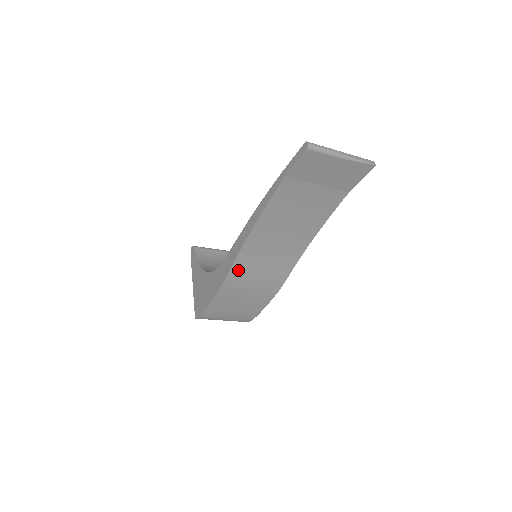
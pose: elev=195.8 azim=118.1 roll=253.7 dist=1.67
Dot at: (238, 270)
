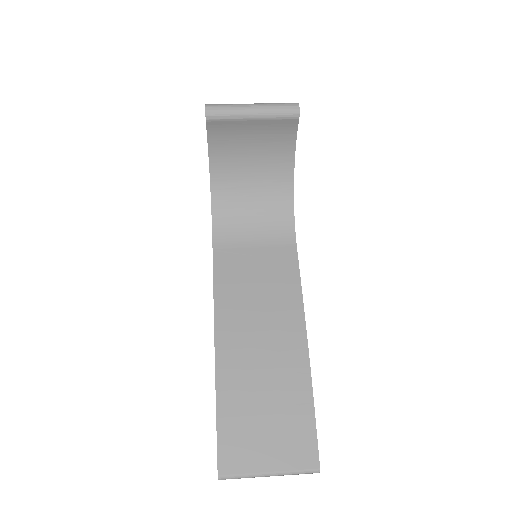
Dot at: occluded
